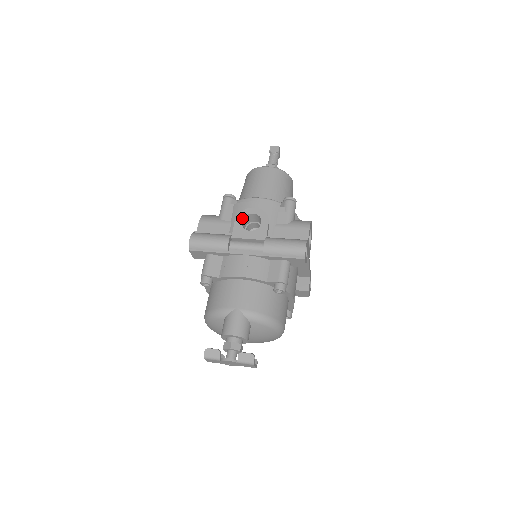
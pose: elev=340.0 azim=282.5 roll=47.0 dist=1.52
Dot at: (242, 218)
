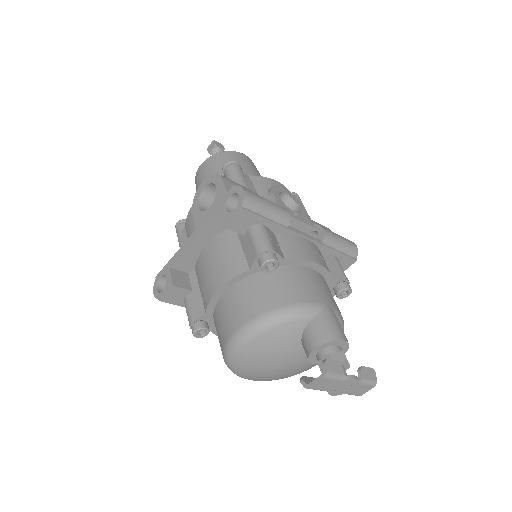
Dot at: (278, 193)
